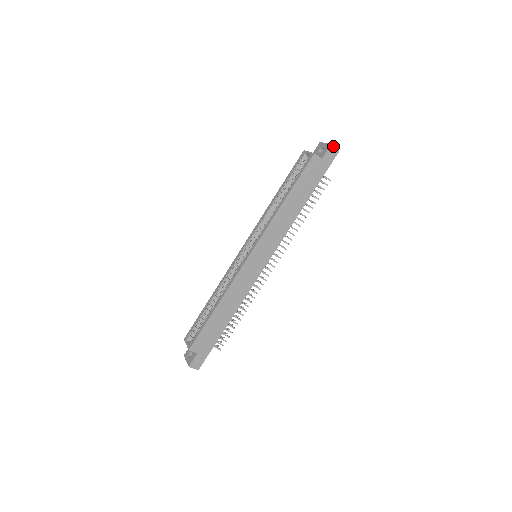
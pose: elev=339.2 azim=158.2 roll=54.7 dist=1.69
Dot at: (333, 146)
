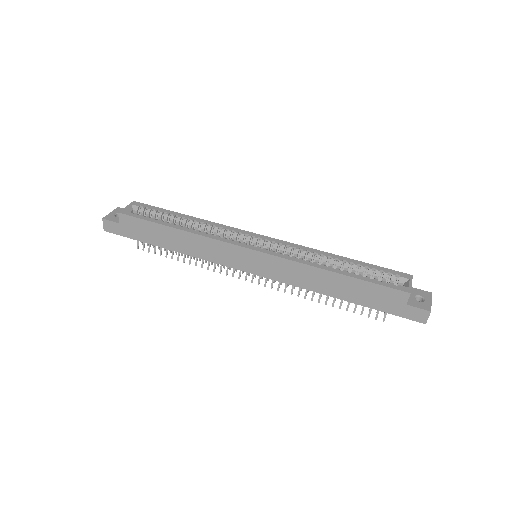
Dot at: occluded
